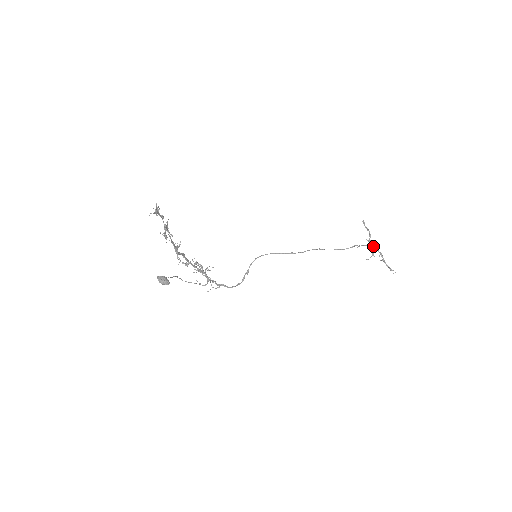
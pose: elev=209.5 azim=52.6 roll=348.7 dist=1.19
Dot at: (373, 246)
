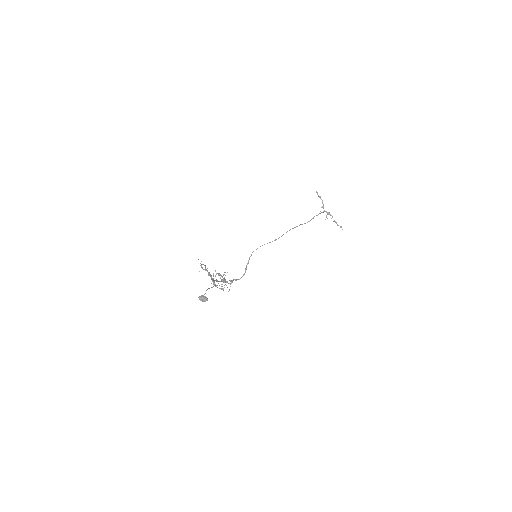
Dot at: (326, 212)
